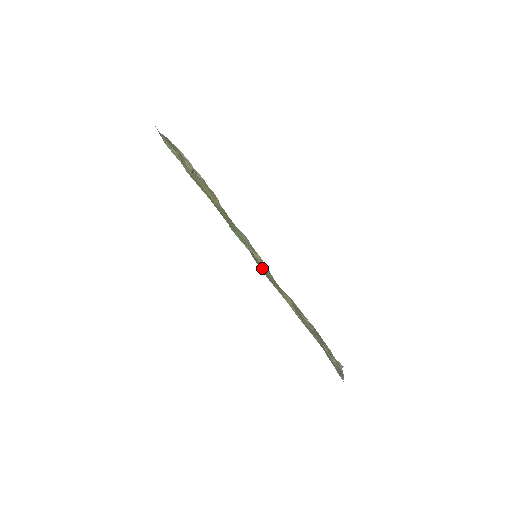
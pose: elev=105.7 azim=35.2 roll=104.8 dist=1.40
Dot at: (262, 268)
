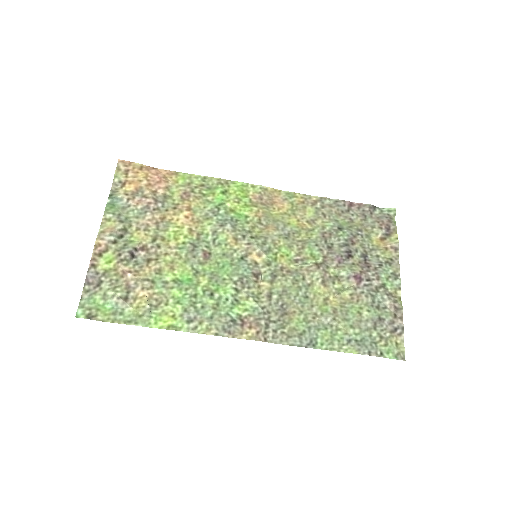
Dot at: (274, 287)
